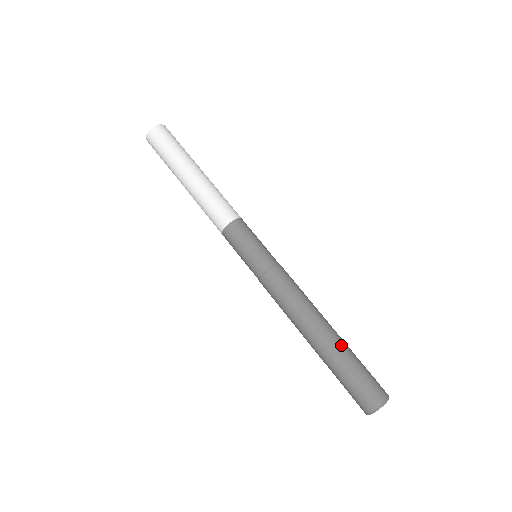
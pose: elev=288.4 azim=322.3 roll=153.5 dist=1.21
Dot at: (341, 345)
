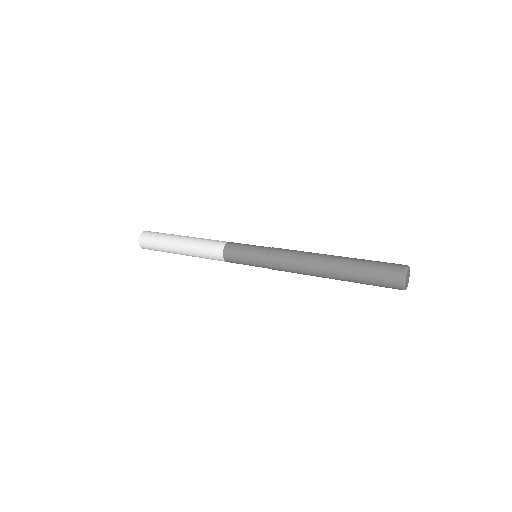
Dot at: occluded
